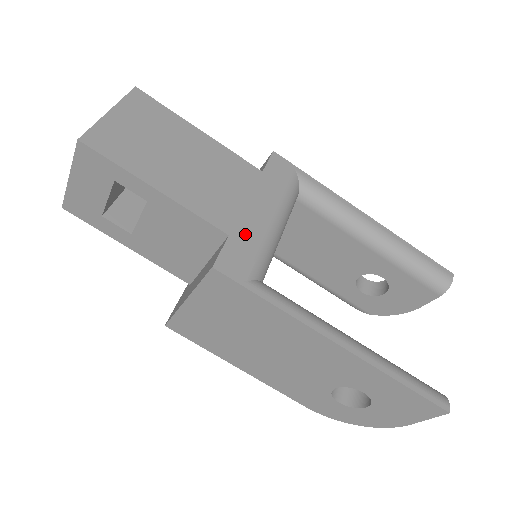
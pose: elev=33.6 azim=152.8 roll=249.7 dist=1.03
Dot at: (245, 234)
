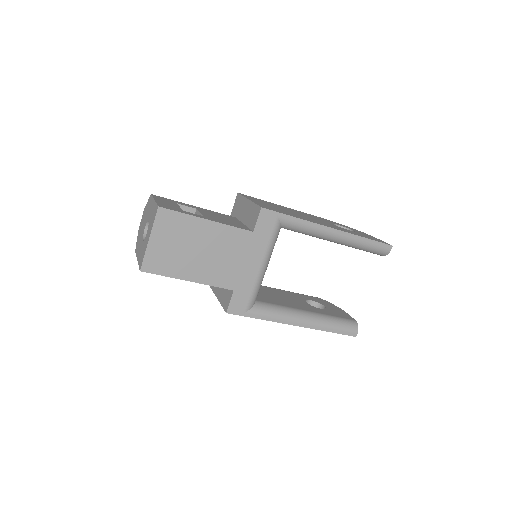
Dot at: (243, 285)
